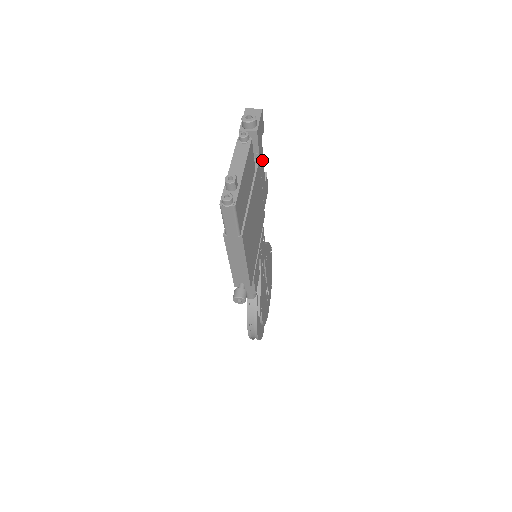
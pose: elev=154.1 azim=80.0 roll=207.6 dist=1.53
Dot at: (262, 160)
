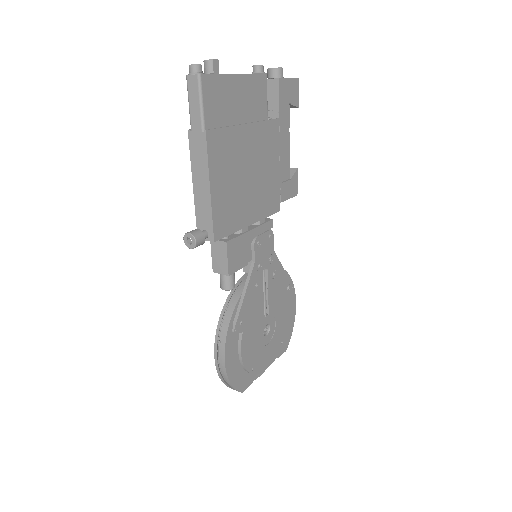
Dot at: (286, 132)
